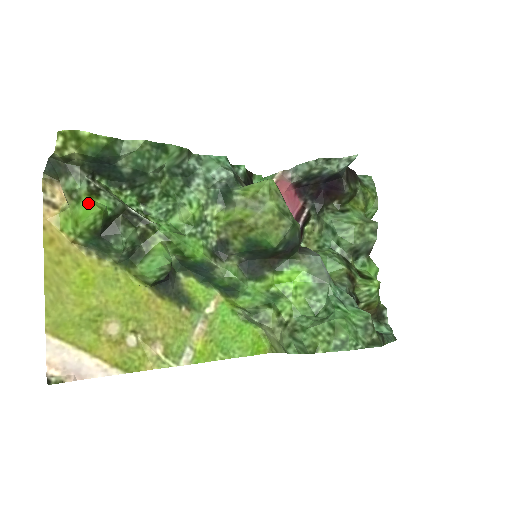
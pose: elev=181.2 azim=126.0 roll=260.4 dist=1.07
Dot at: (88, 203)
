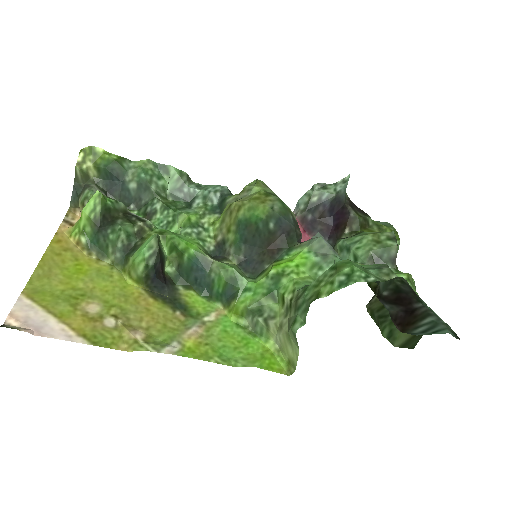
Dot at: occluded
